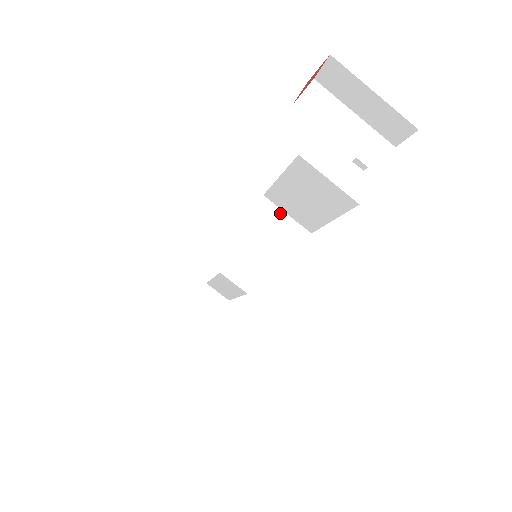
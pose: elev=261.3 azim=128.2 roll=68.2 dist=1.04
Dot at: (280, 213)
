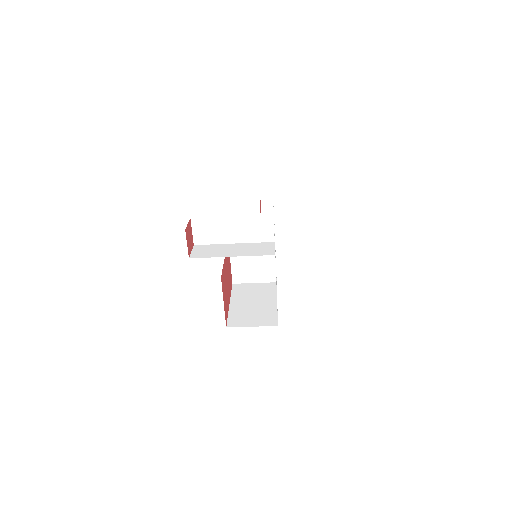
Dot at: occluded
